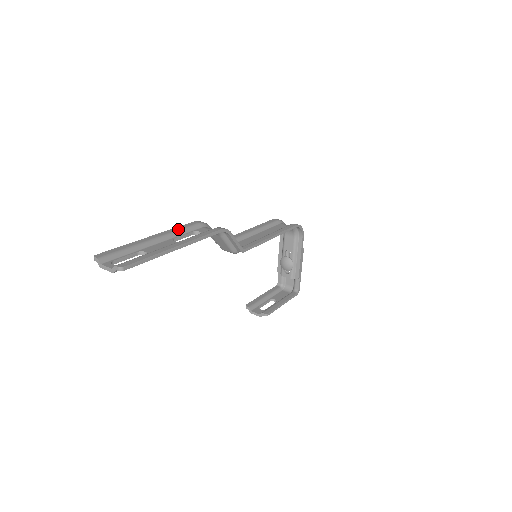
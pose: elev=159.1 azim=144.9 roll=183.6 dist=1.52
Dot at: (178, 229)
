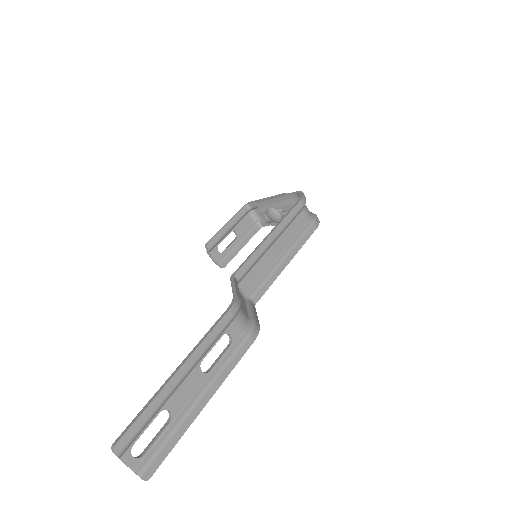
Dot at: (211, 342)
